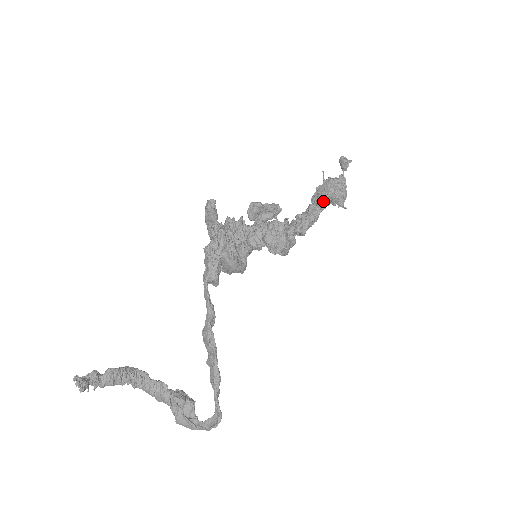
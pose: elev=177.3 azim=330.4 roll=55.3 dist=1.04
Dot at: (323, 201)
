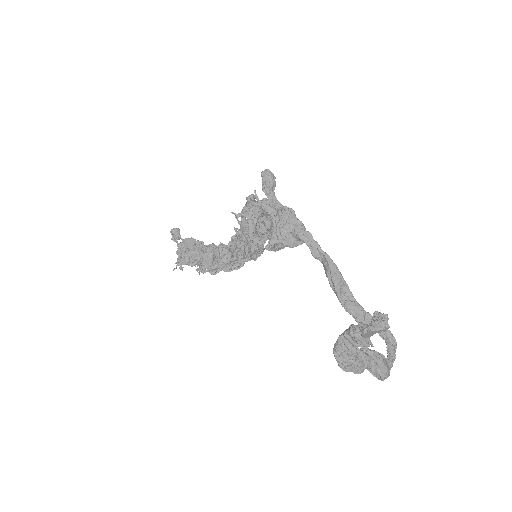
Dot at: (205, 247)
